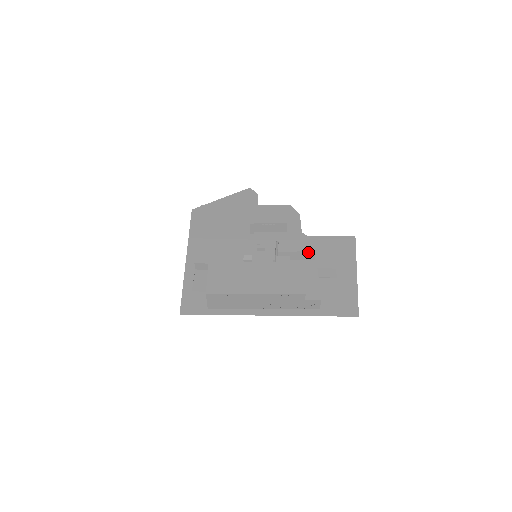
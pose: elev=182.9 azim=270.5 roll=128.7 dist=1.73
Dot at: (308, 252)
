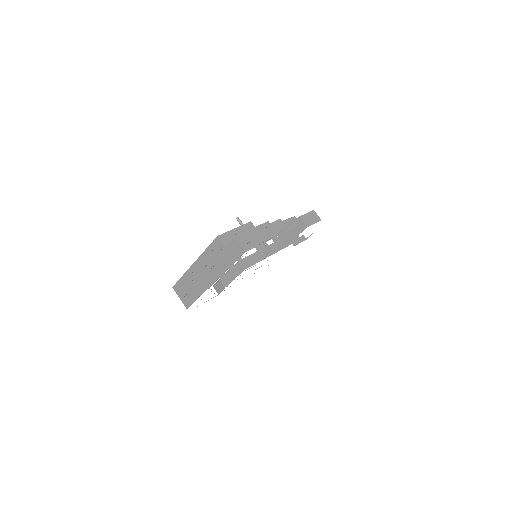
Dot at: occluded
